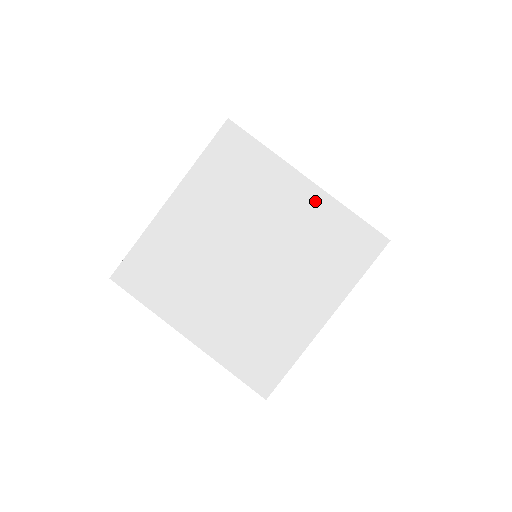
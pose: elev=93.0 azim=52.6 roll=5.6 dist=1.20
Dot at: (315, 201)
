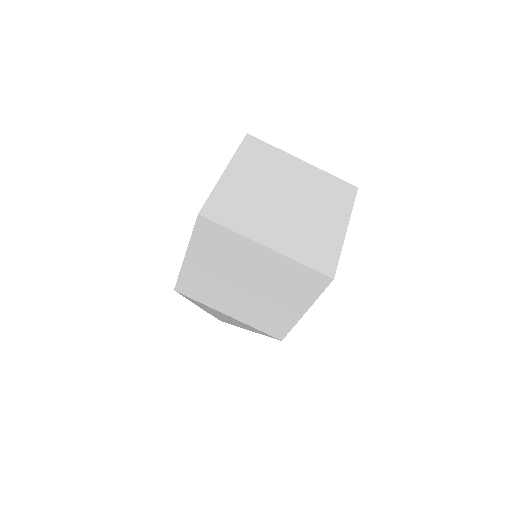
Dot at: (311, 170)
